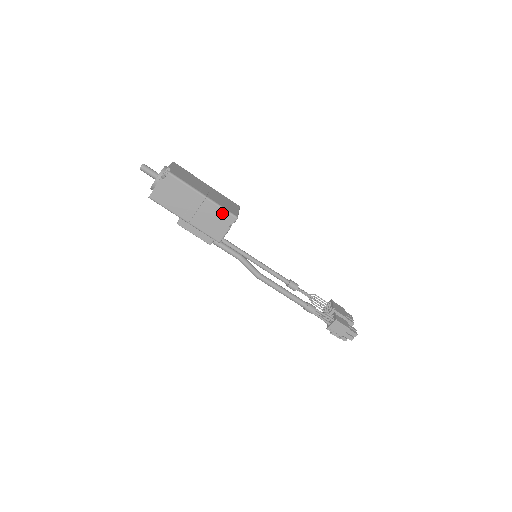
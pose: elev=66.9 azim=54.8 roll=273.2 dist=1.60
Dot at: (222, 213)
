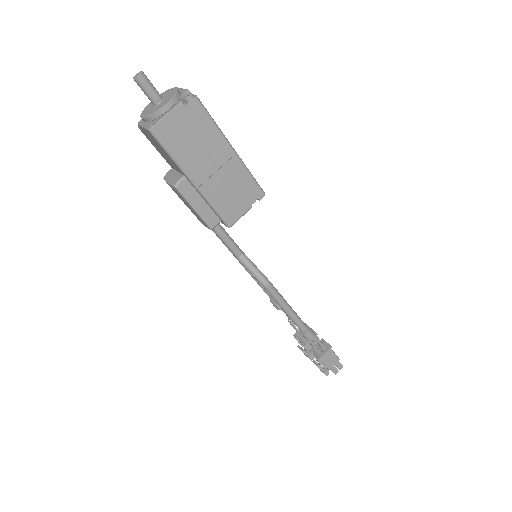
Dot at: (249, 183)
